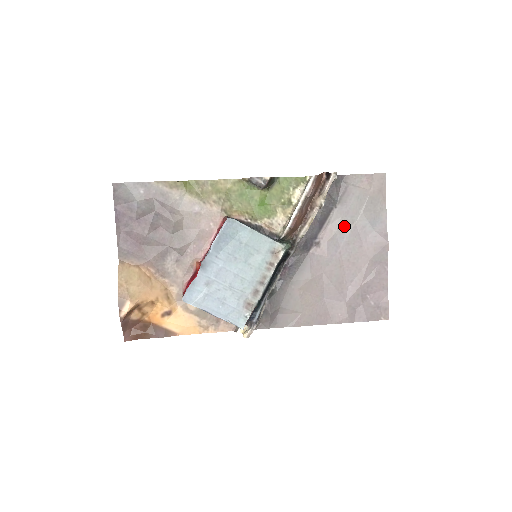
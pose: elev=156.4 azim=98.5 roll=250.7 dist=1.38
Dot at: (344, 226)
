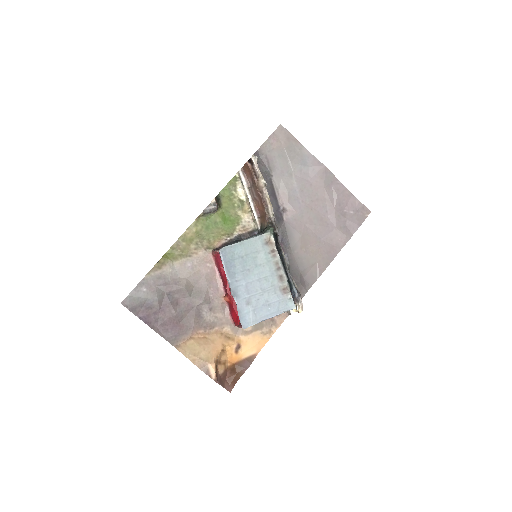
Dot at: (288, 183)
